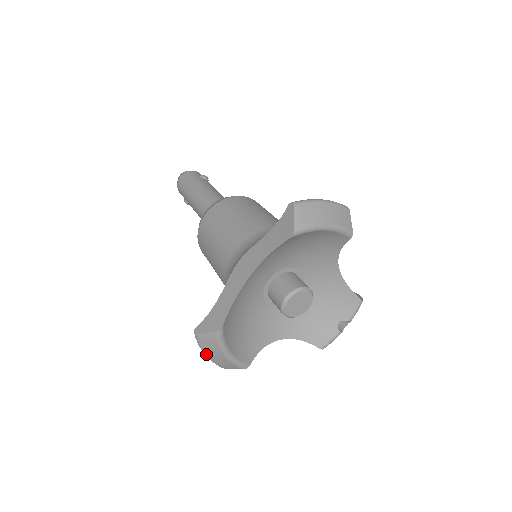
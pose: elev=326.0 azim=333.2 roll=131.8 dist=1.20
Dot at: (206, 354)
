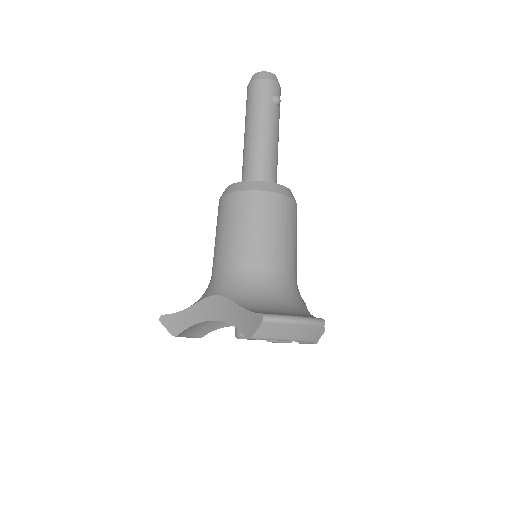
Dot at: occluded
